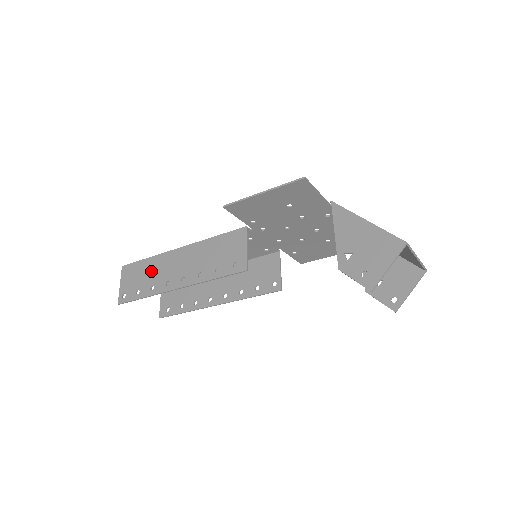
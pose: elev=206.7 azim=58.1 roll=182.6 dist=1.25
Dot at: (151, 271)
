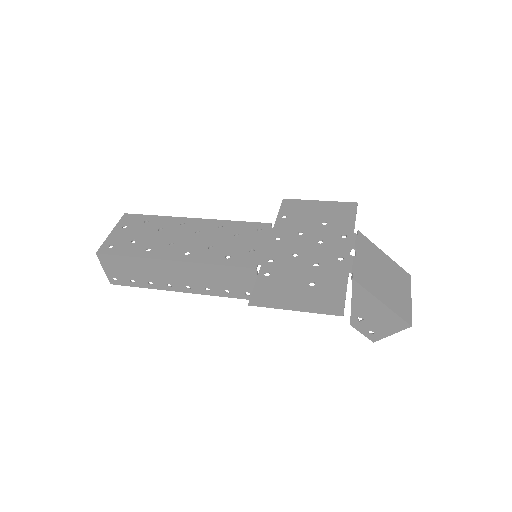
Dot at: (142, 270)
